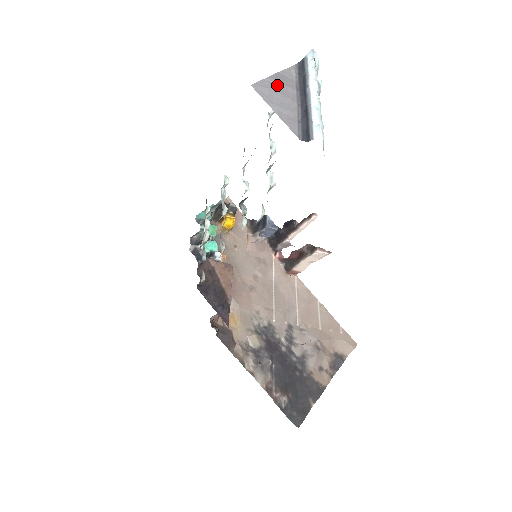
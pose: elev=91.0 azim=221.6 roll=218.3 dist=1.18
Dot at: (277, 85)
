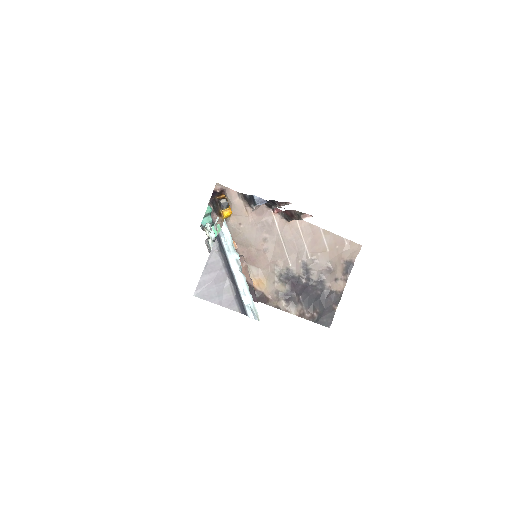
Dot at: (210, 278)
